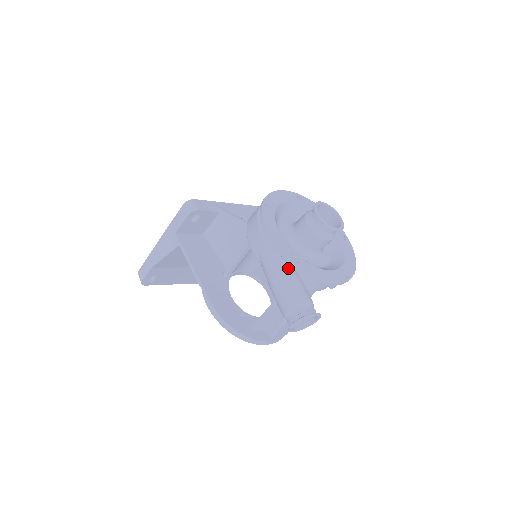
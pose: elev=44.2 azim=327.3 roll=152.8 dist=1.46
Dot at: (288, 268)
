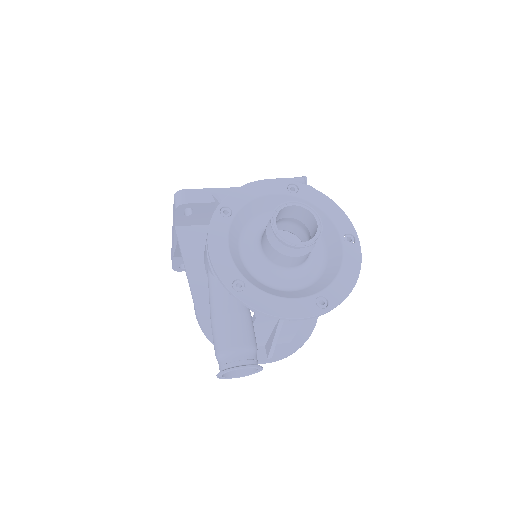
Dot at: (227, 298)
